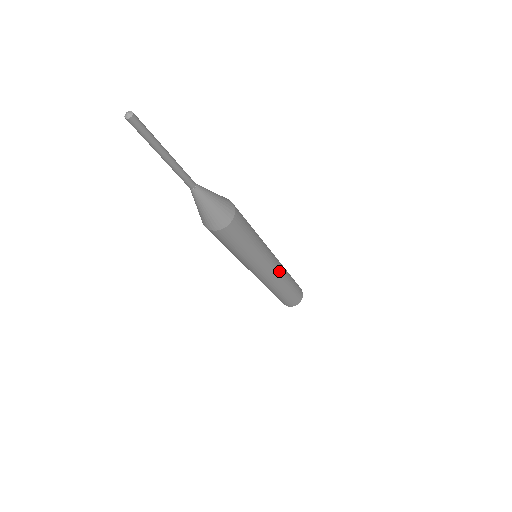
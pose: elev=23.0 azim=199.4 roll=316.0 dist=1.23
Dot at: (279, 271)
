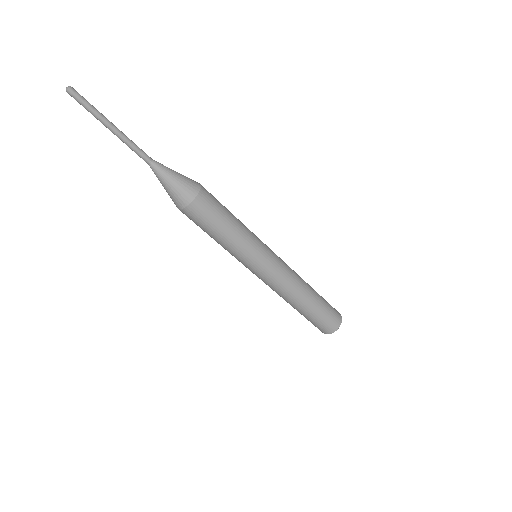
Dot at: (280, 284)
